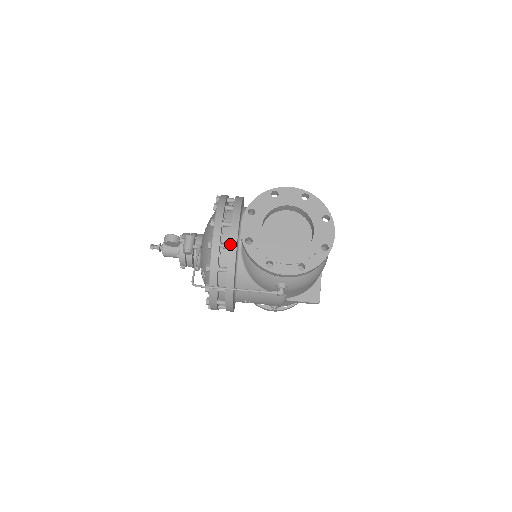
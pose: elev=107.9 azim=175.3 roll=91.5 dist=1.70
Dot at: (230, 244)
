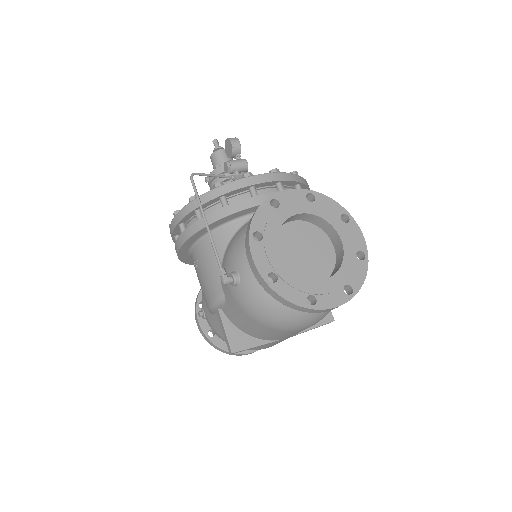
Dot at: (259, 196)
